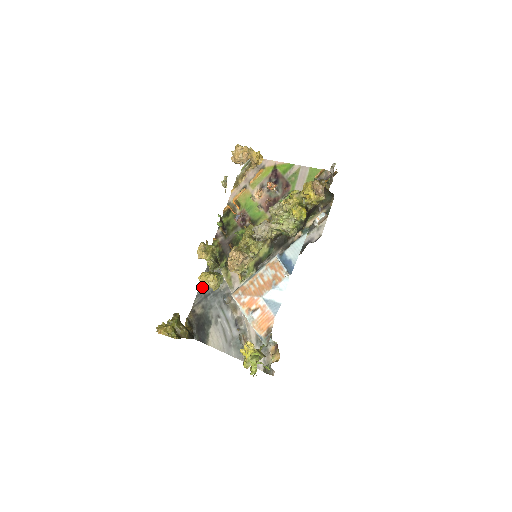
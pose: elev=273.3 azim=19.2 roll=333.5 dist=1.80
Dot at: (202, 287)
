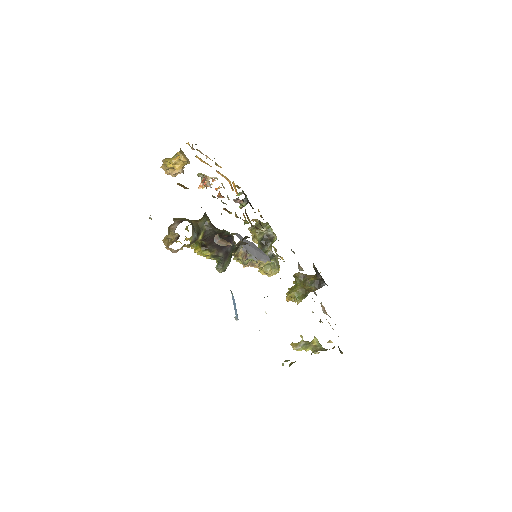
Dot at: occluded
